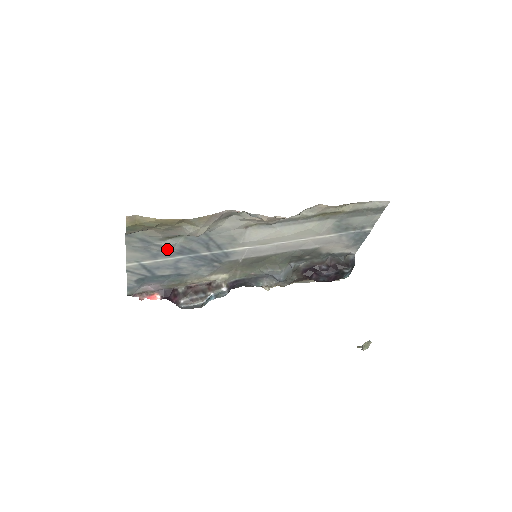
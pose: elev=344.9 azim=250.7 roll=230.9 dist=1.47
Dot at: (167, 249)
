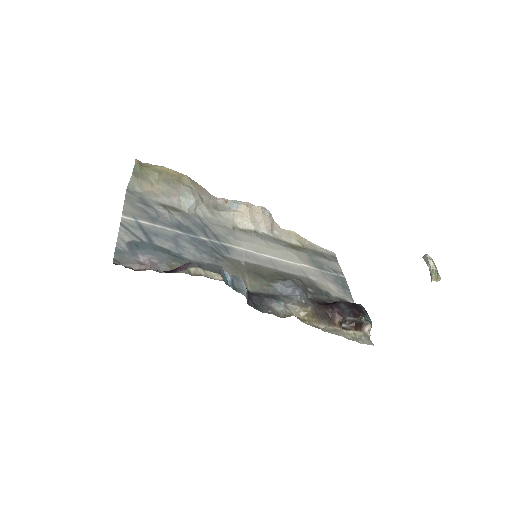
Dot at: (165, 217)
